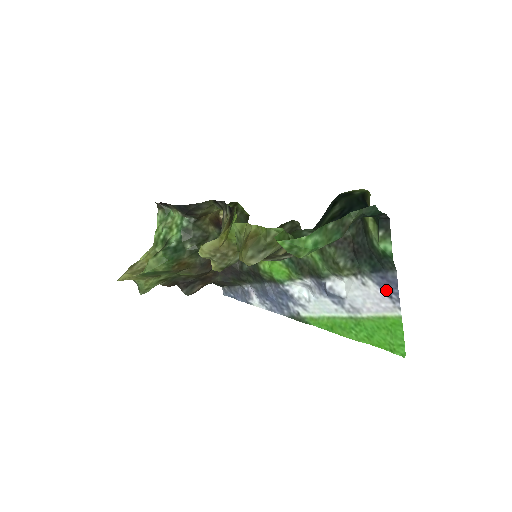
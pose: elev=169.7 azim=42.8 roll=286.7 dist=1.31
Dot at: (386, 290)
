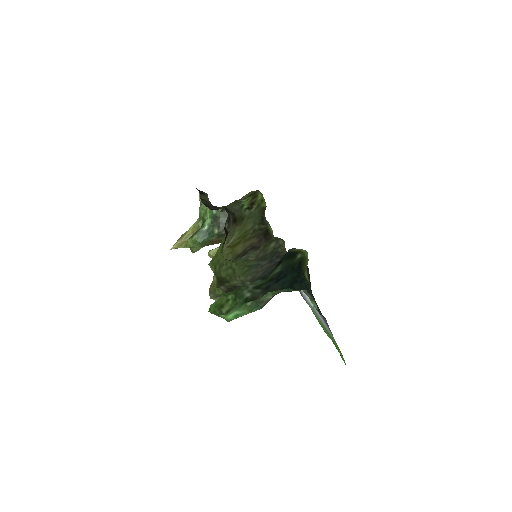
Dot at: (326, 324)
